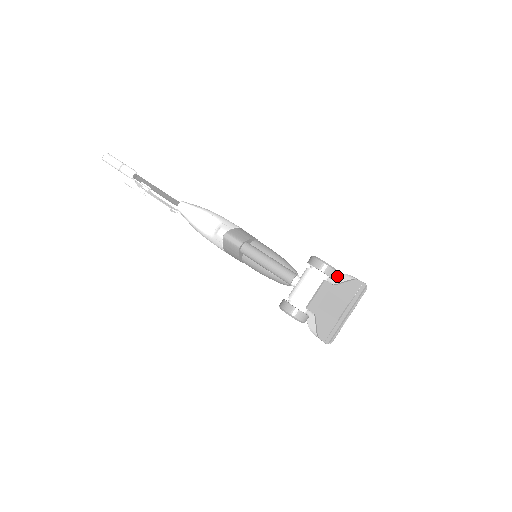
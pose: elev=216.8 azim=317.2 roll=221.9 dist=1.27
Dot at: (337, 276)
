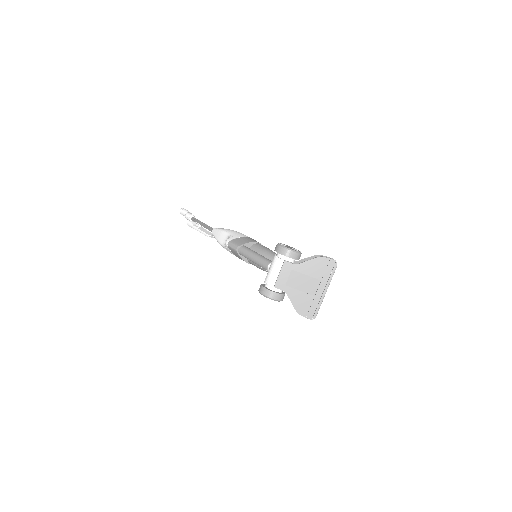
Dot at: (308, 258)
